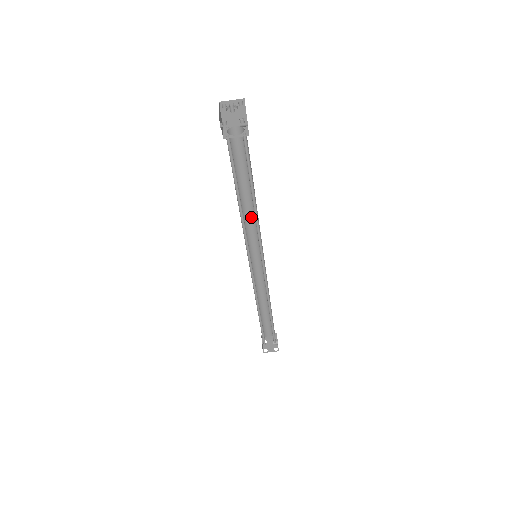
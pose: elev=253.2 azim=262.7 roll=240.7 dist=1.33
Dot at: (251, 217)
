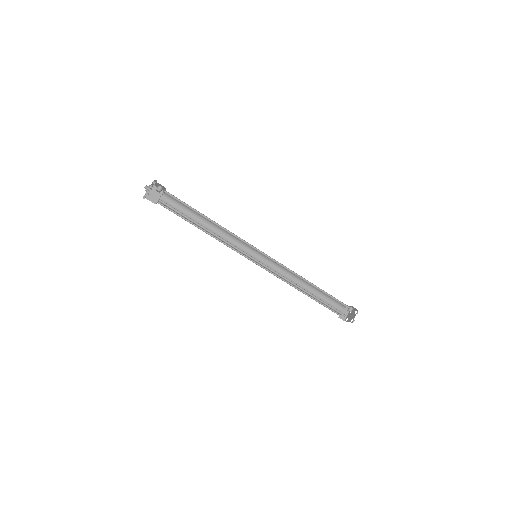
Dot at: (225, 238)
